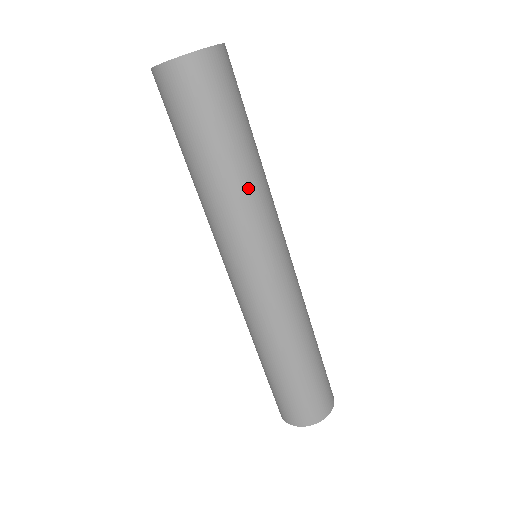
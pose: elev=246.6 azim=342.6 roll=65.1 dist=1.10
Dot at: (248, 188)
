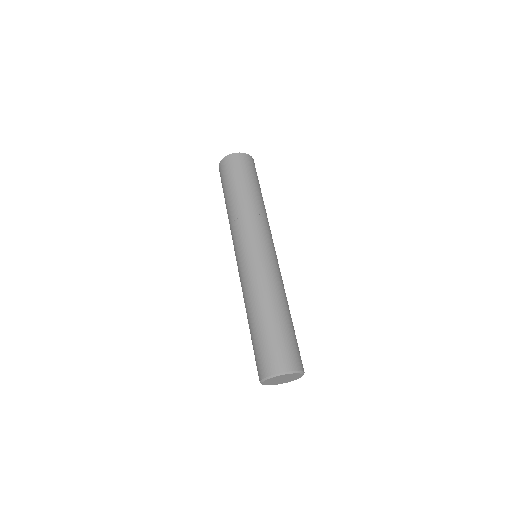
Dot at: occluded
